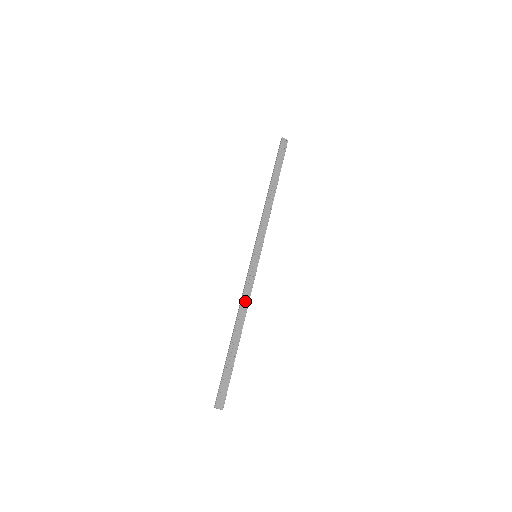
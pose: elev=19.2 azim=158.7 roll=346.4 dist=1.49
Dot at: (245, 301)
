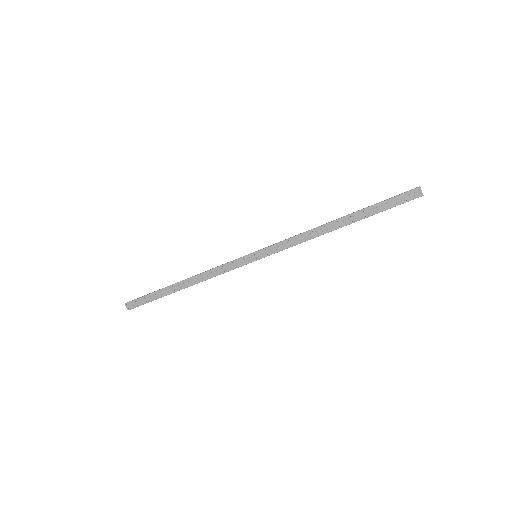
Dot at: (210, 274)
